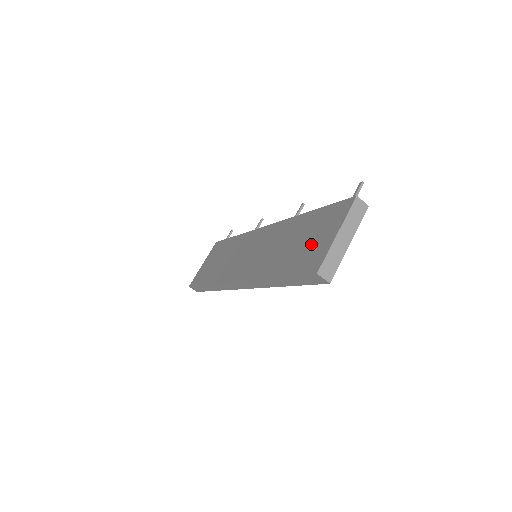
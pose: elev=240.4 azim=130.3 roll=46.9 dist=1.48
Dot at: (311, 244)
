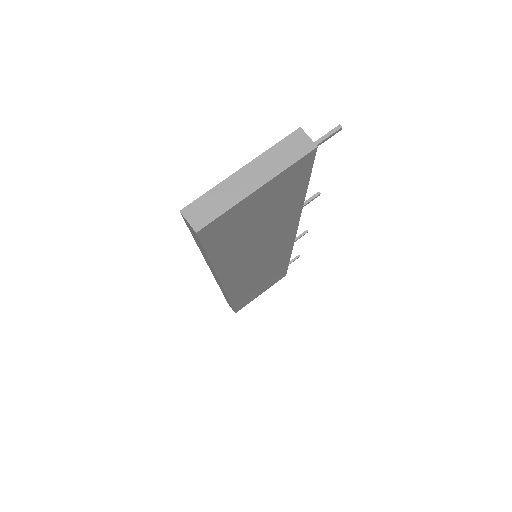
Dot at: occluded
